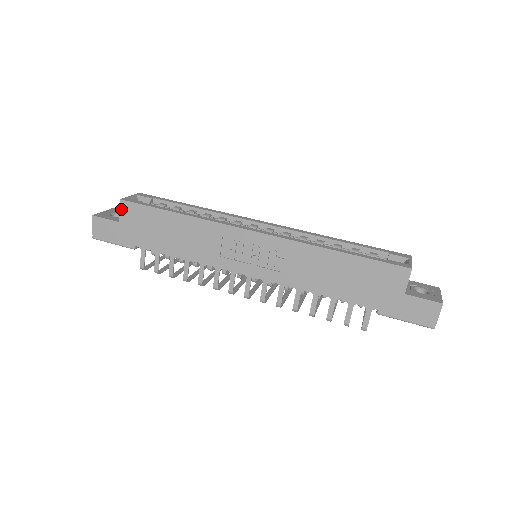
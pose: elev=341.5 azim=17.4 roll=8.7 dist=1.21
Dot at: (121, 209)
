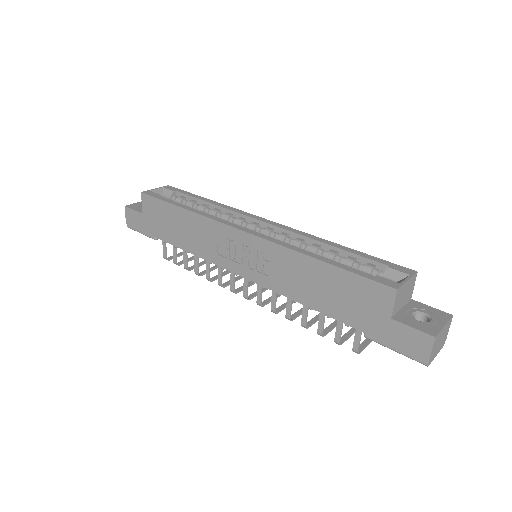
Dot at: (143, 201)
